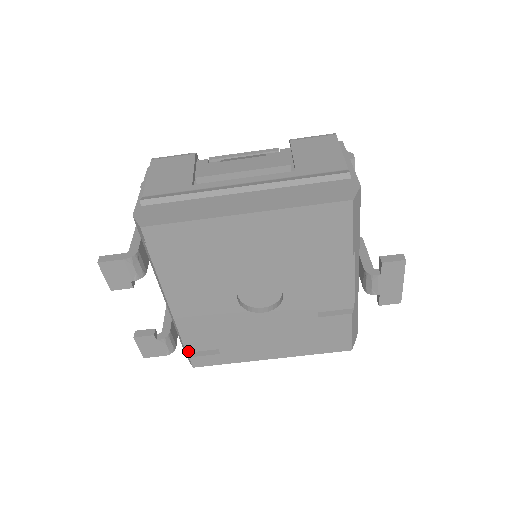
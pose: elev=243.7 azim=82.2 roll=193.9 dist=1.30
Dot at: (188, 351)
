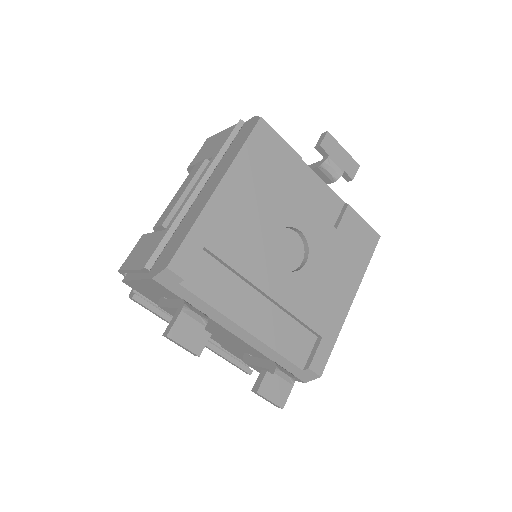
Dot at: (302, 367)
